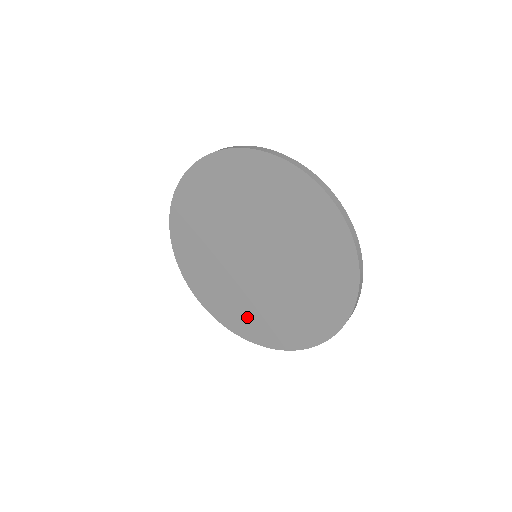
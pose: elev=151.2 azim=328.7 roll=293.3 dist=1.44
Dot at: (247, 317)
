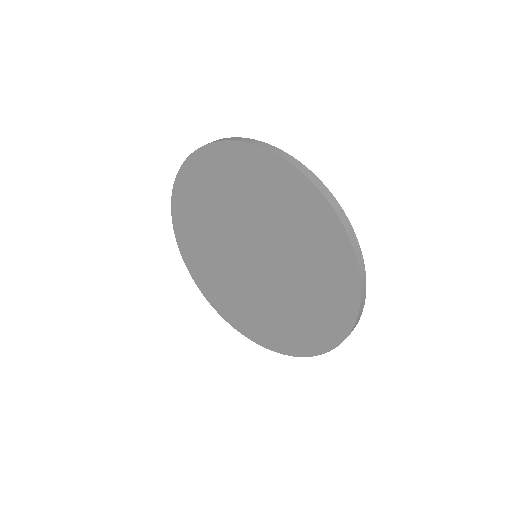
Dot at: (299, 327)
